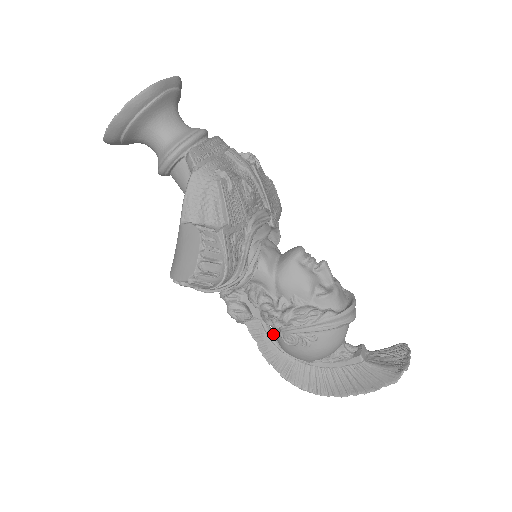
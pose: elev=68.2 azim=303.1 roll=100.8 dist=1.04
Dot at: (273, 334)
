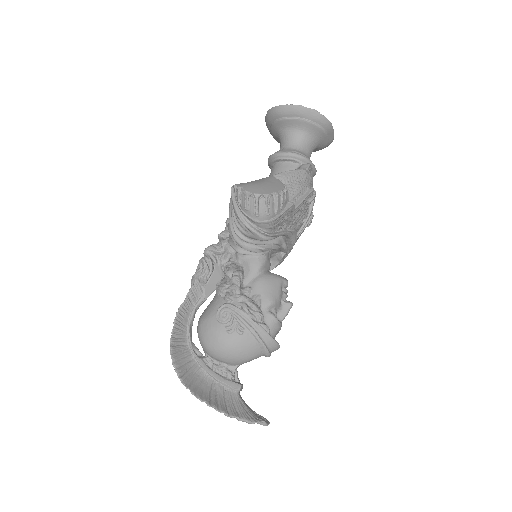
Dot at: occluded
